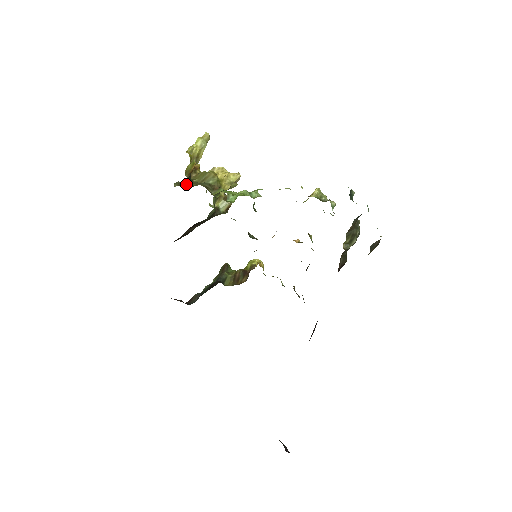
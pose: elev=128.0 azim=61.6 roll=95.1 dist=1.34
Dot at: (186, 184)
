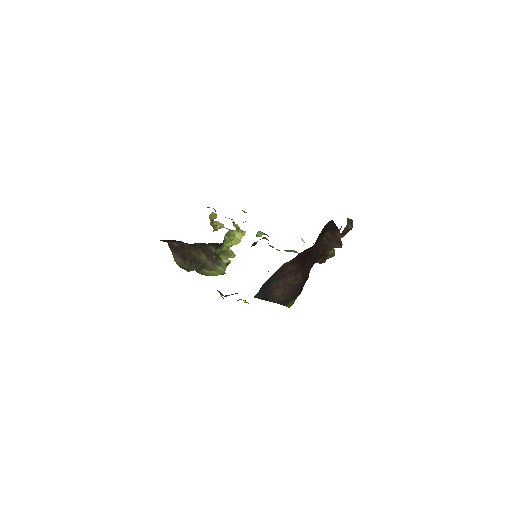
Dot at: (213, 208)
